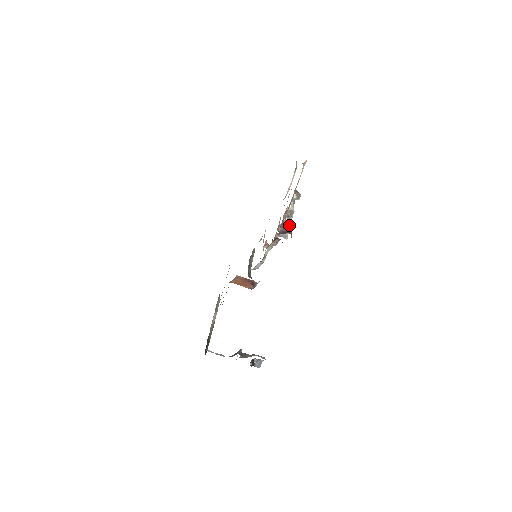
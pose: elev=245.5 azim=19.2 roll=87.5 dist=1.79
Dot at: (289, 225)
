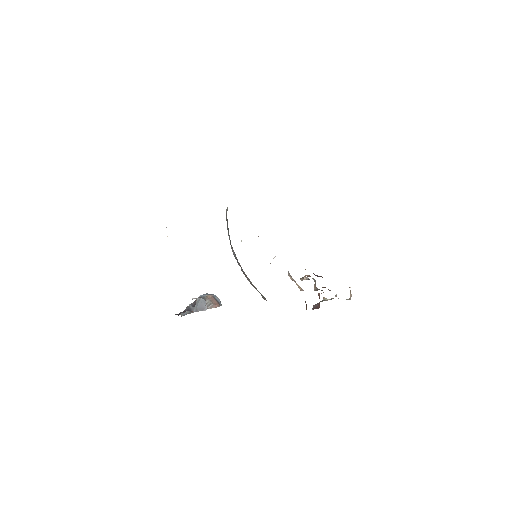
Dot at: occluded
